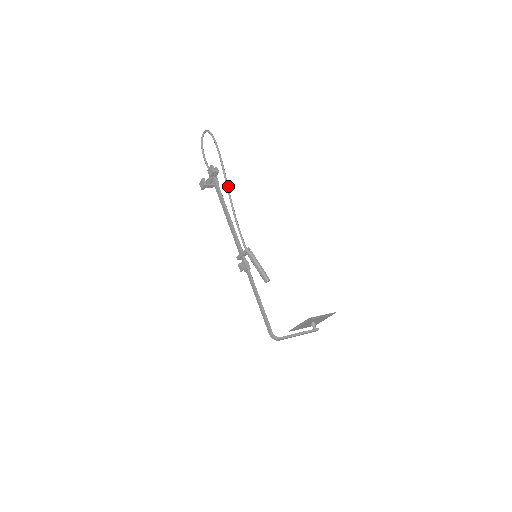
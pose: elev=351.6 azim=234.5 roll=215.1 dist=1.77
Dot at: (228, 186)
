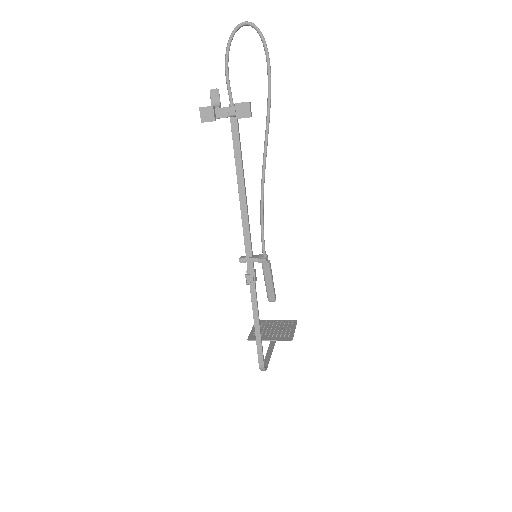
Dot at: (266, 152)
